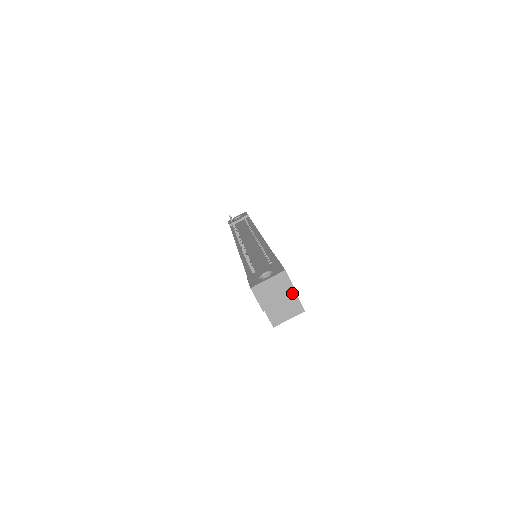
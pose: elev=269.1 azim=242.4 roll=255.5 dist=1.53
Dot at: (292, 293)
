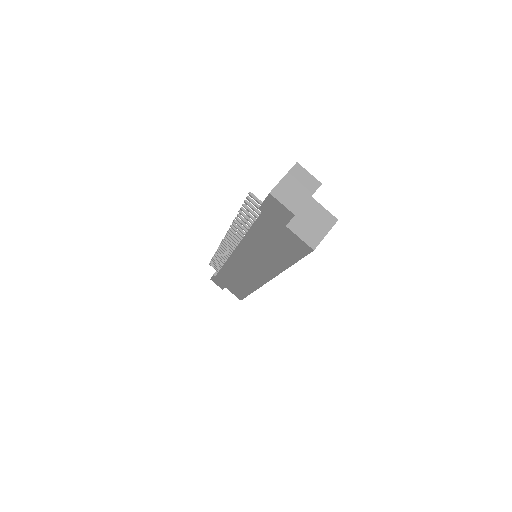
Dot at: (316, 185)
